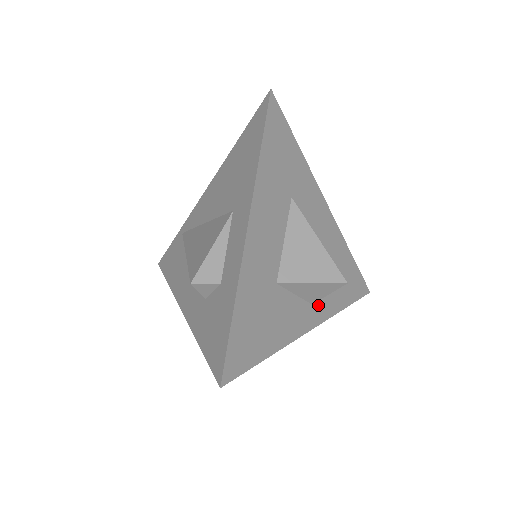
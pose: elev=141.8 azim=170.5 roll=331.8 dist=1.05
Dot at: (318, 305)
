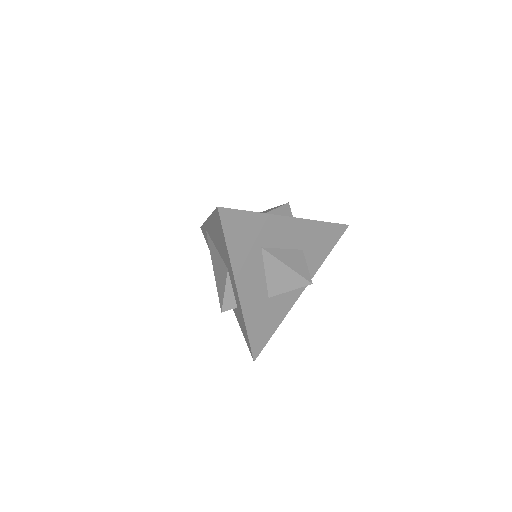
Dot at: occluded
